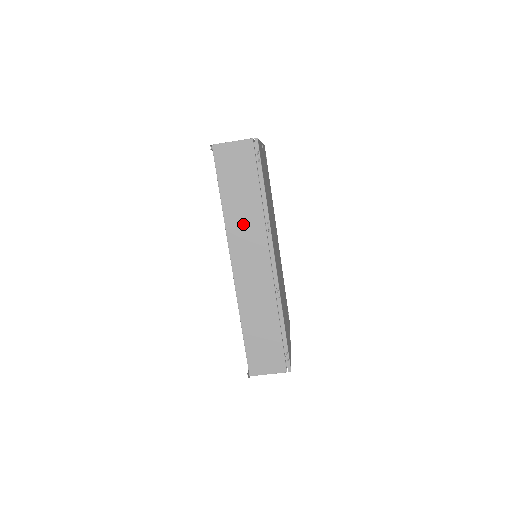
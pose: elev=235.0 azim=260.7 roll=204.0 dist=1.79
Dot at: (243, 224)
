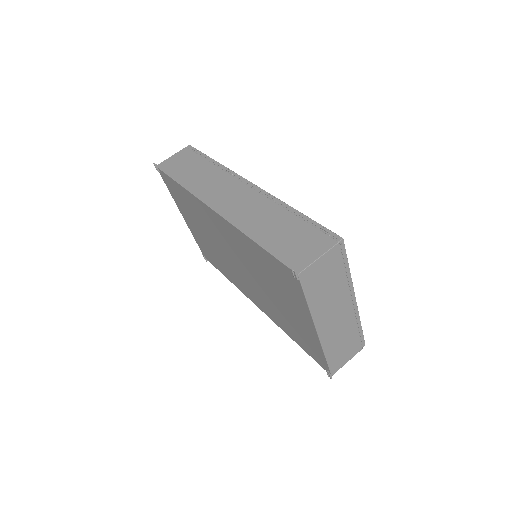
Dot at: (206, 182)
